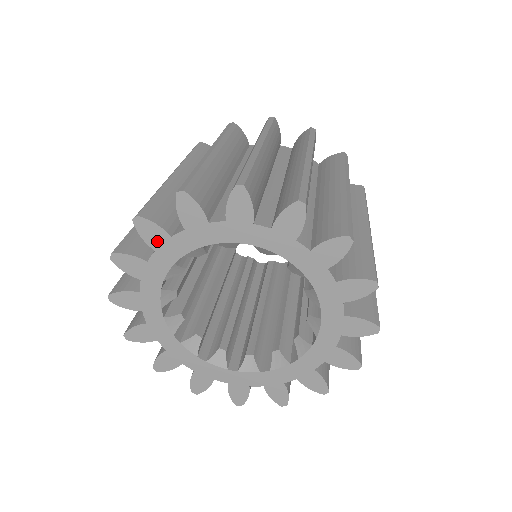
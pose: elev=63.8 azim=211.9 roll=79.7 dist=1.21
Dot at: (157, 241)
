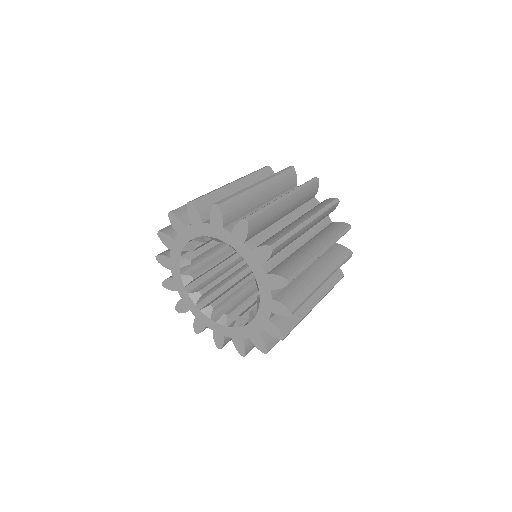
Dot at: (170, 244)
